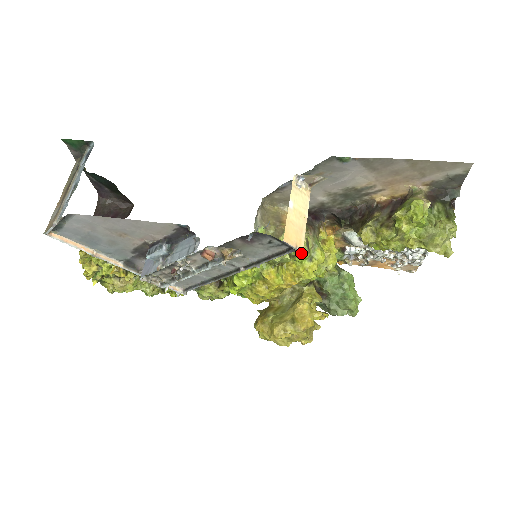
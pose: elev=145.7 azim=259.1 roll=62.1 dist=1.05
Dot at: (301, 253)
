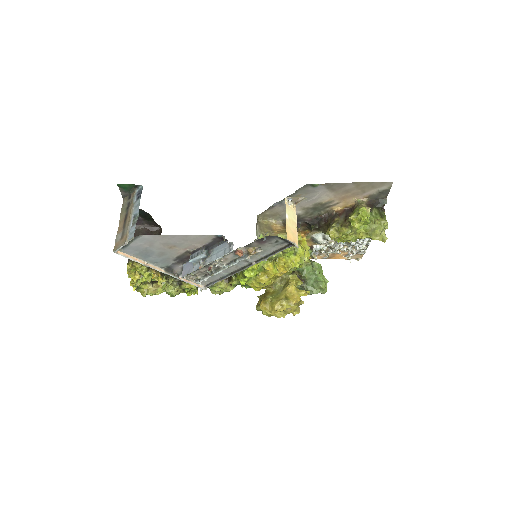
Dot at: (297, 246)
